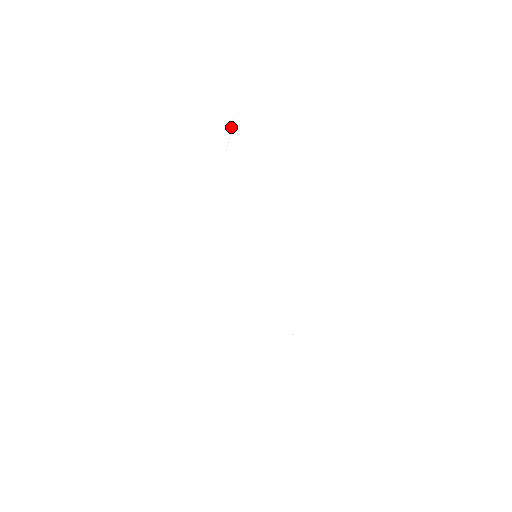
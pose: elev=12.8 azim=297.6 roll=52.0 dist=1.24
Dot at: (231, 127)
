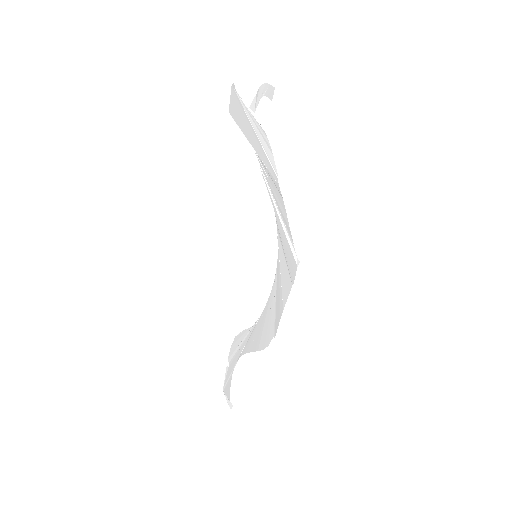
Dot at: (246, 105)
